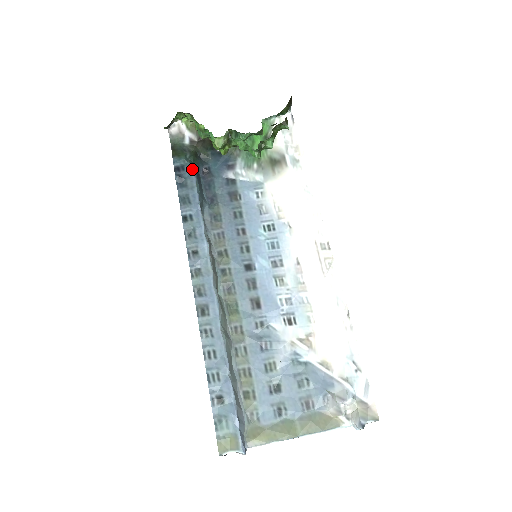
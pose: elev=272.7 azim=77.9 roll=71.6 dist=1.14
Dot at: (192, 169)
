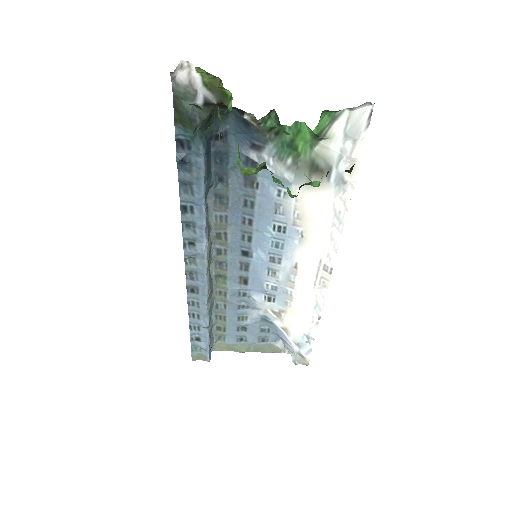
Dot at: (202, 153)
